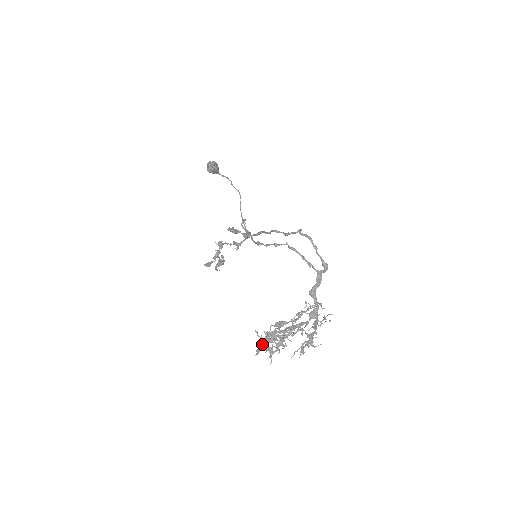
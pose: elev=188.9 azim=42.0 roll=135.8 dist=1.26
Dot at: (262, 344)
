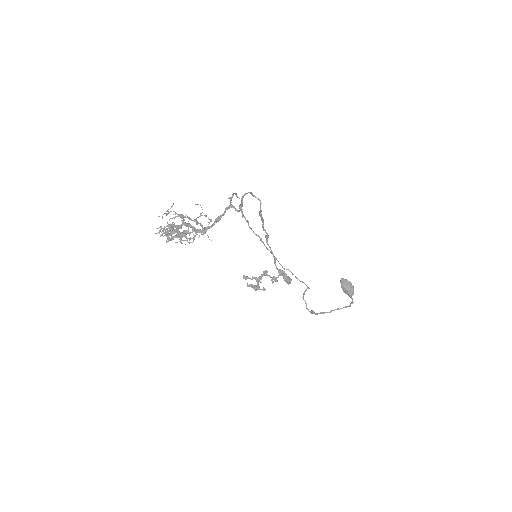
Dot at: (168, 231)
